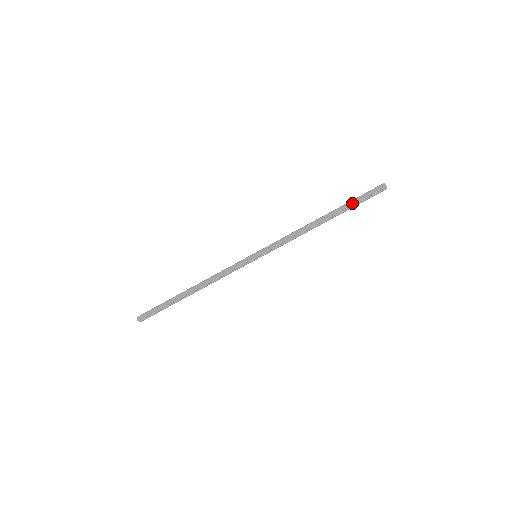
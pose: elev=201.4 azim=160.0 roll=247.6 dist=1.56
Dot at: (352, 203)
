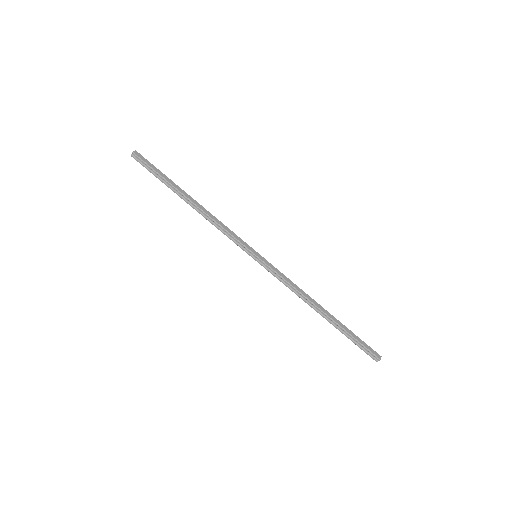
Dot at: (350, 332)
